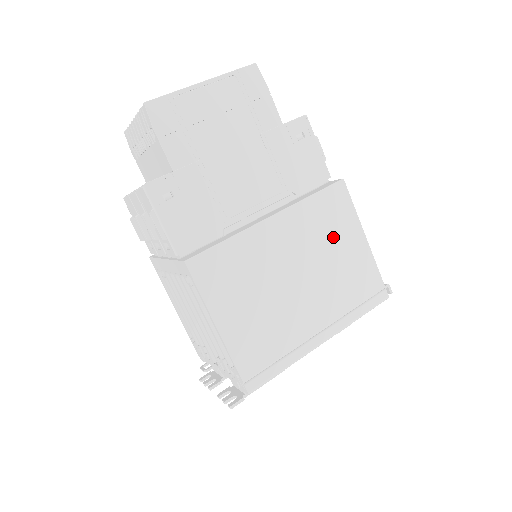
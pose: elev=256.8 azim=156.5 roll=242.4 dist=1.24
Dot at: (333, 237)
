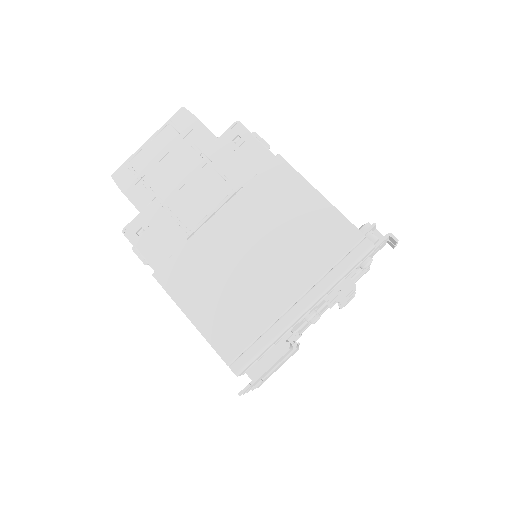
Dot at: (283, 208)
